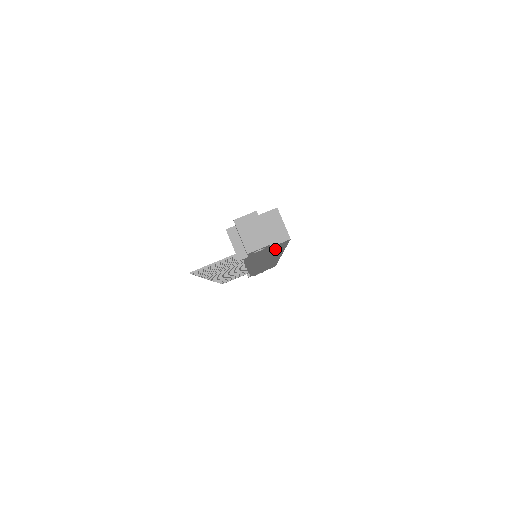
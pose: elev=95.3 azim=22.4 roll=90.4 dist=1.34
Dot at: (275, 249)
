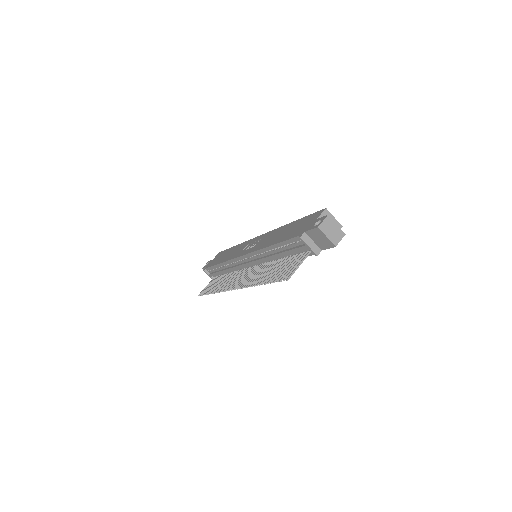
Dot at: occluded
